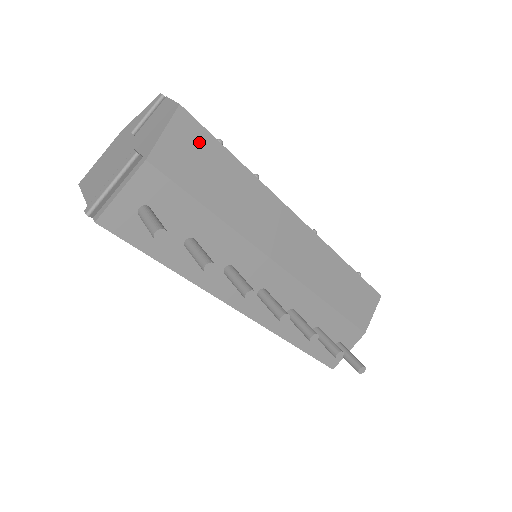
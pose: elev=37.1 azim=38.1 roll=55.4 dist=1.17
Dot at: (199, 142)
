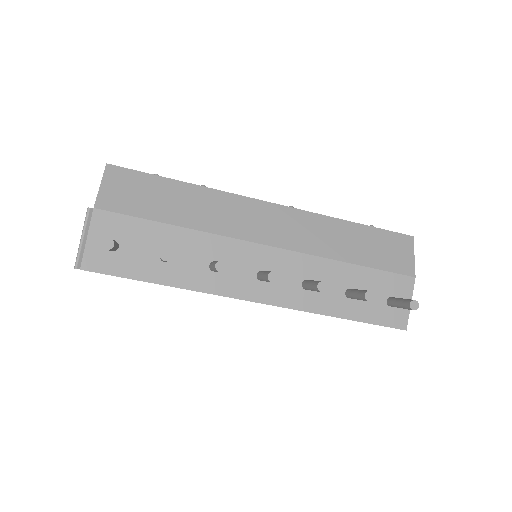
Dot at: (134, 181)
